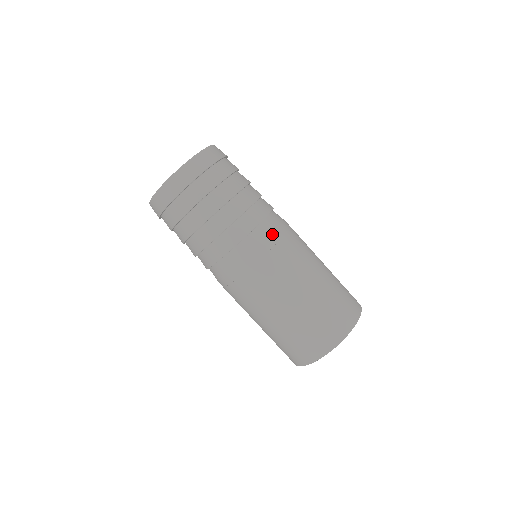
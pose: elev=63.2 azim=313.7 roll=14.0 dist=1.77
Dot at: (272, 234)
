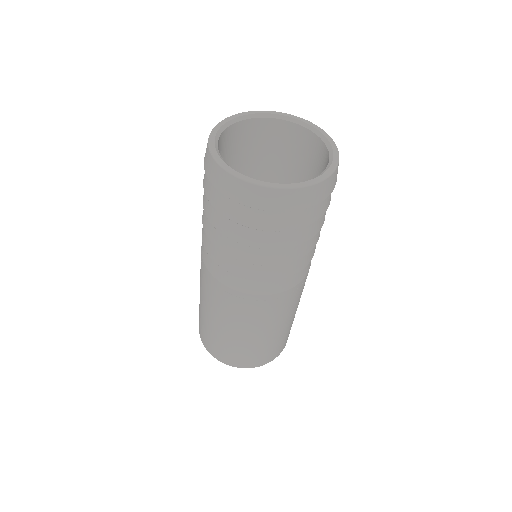
Dot at: (301, 280)
